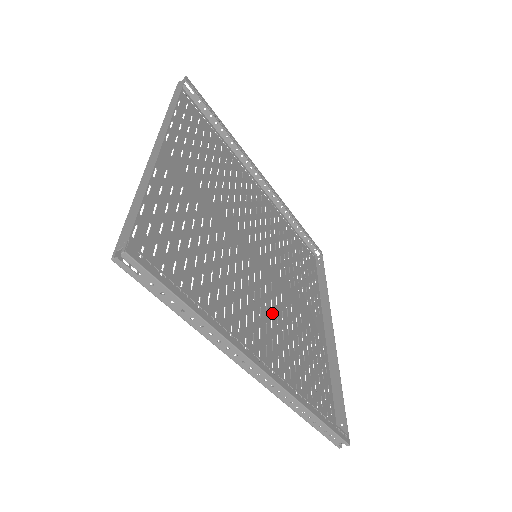
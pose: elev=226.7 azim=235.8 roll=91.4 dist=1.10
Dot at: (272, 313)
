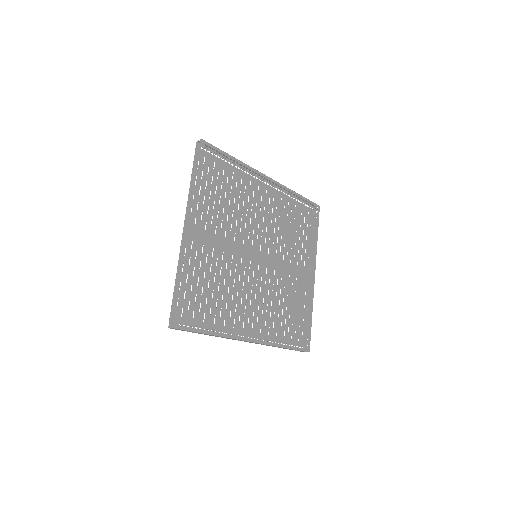
Dot at: (265, 291)
